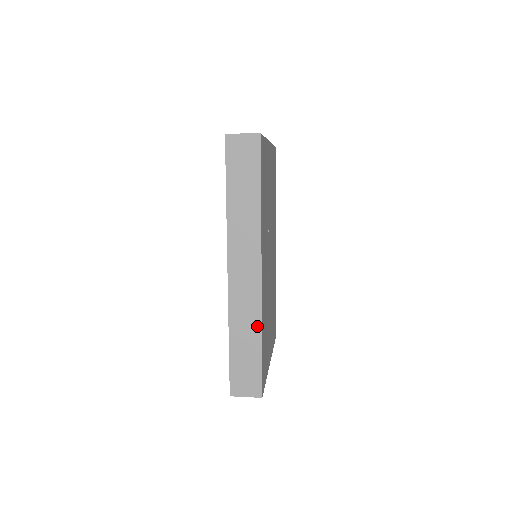
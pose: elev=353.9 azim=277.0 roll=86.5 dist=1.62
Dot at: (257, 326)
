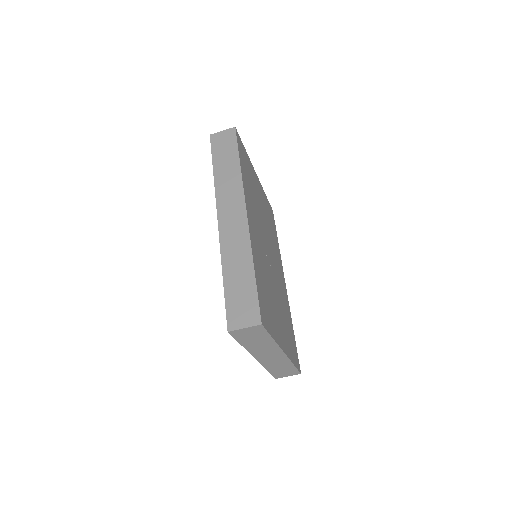
Dot at: (248, 256)
